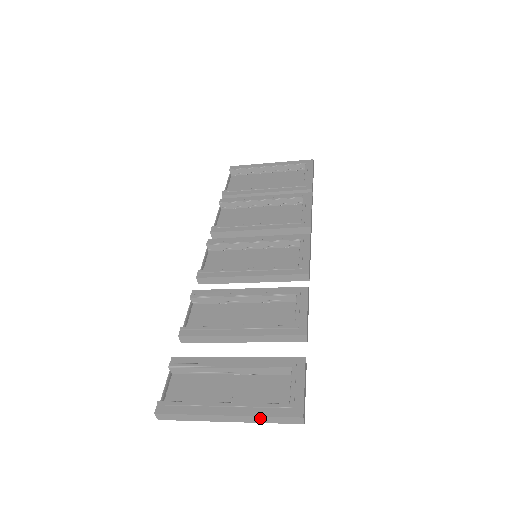
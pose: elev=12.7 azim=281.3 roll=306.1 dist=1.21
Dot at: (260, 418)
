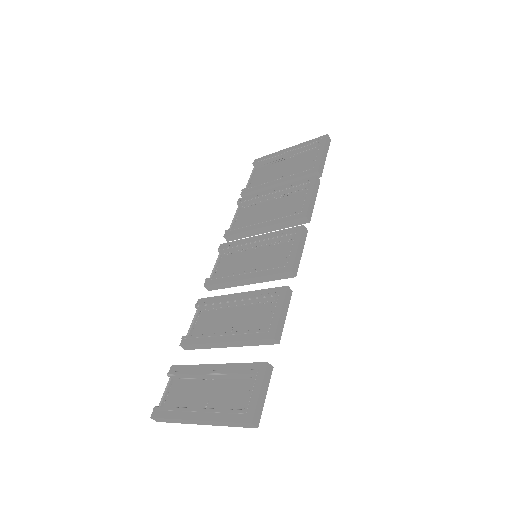
Dot at: (221, 423)
